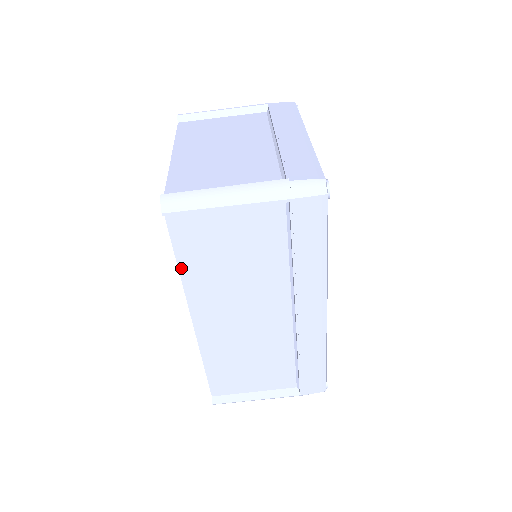
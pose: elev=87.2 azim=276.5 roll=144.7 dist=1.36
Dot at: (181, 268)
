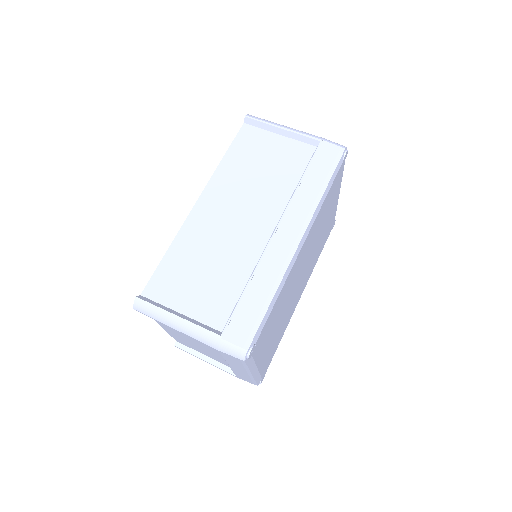
Dot at: (225, 158)
